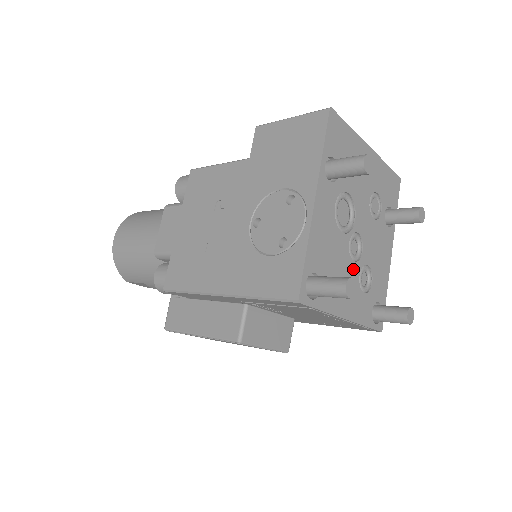
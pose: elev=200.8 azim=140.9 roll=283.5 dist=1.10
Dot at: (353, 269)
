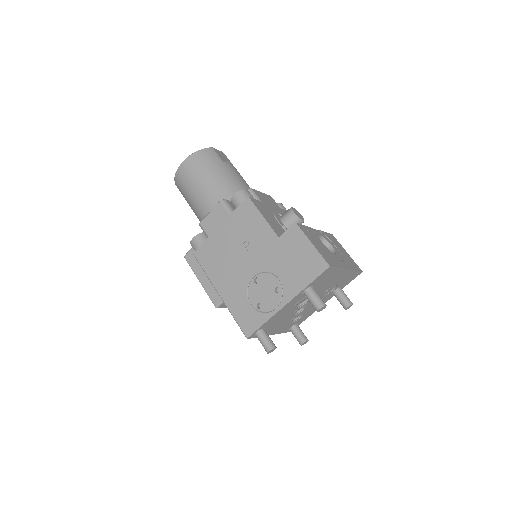
Dot at: (291, 318)
